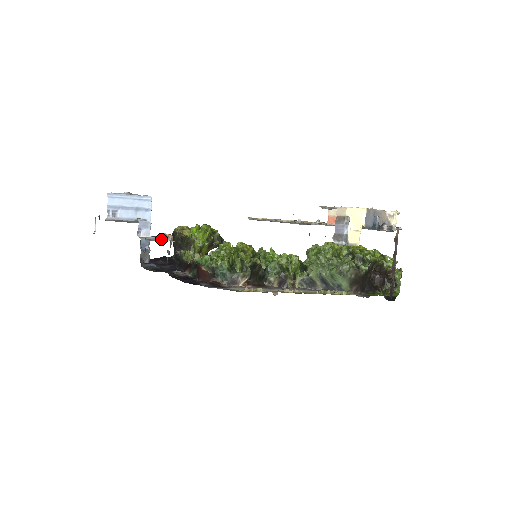
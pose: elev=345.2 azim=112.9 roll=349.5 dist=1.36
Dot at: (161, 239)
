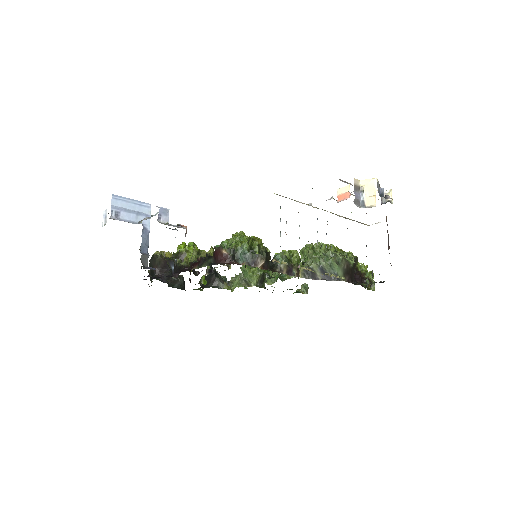
Dot at: (179, 227)
